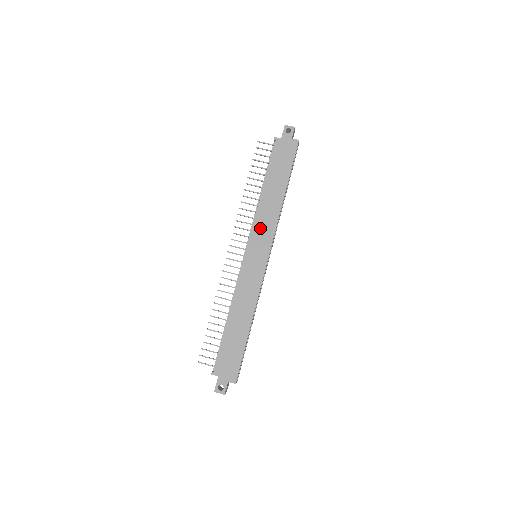
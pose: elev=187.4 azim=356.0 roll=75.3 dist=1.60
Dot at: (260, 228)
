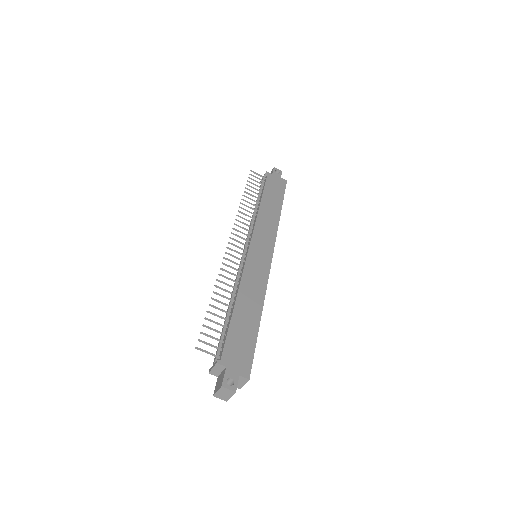
Dot at: (262, 230)
